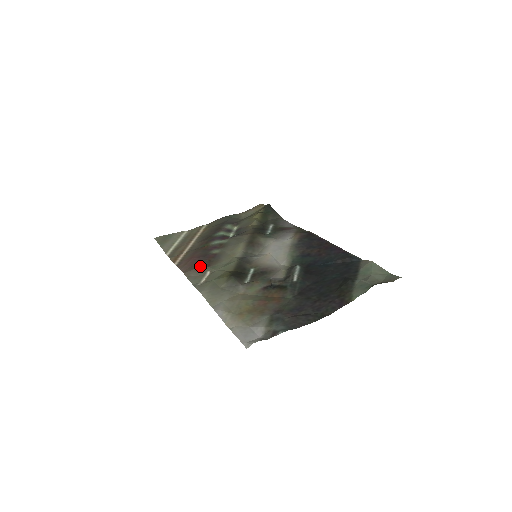
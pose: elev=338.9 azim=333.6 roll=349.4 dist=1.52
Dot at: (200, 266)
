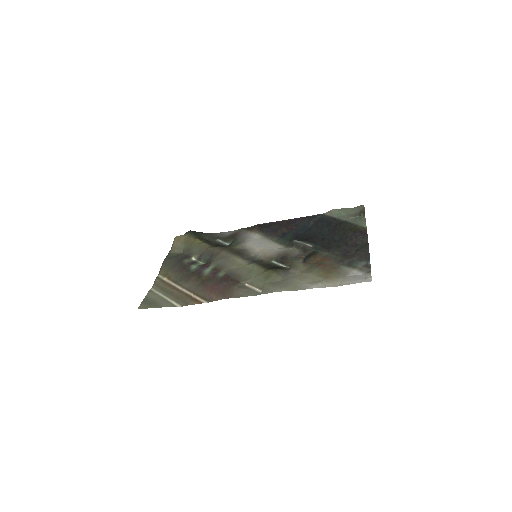
Dot at: (234, 286)
